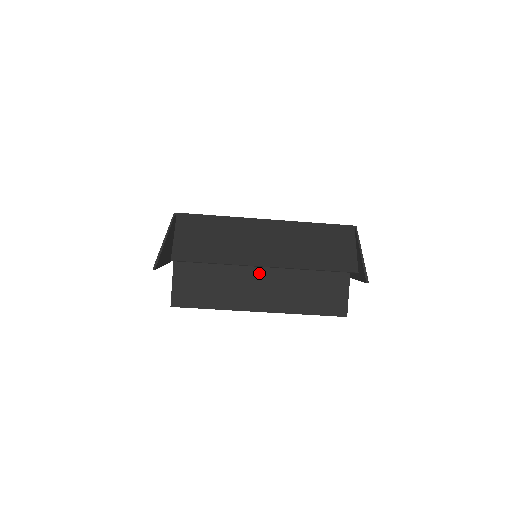
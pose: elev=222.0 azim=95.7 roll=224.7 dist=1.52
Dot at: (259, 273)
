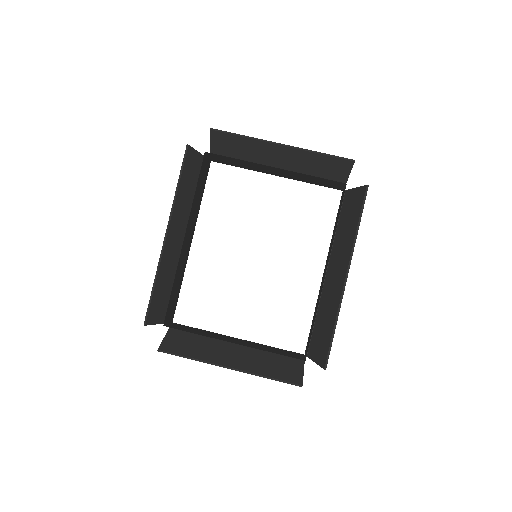
Dot at: occluded
